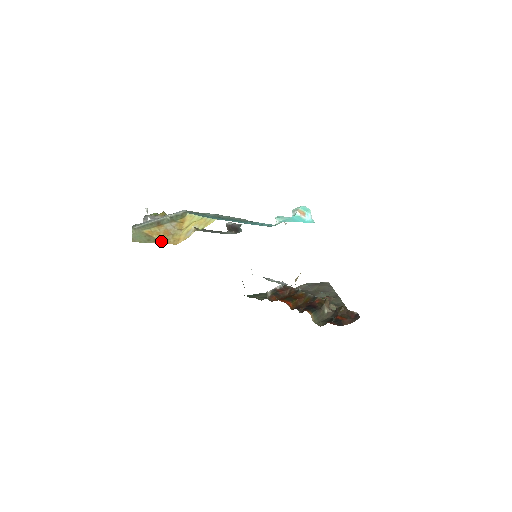
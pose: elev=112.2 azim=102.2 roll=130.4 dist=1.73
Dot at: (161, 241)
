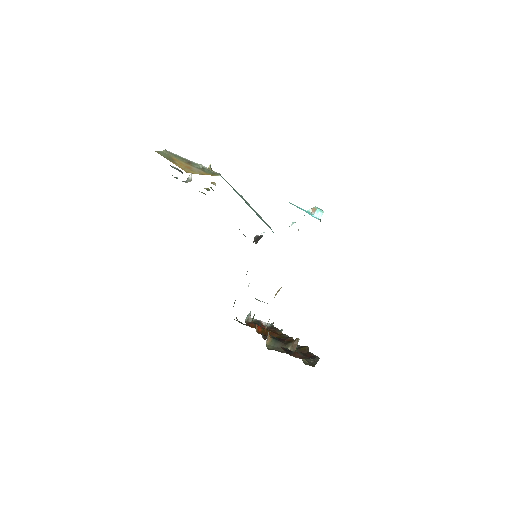
Dot at: (177, 164)
